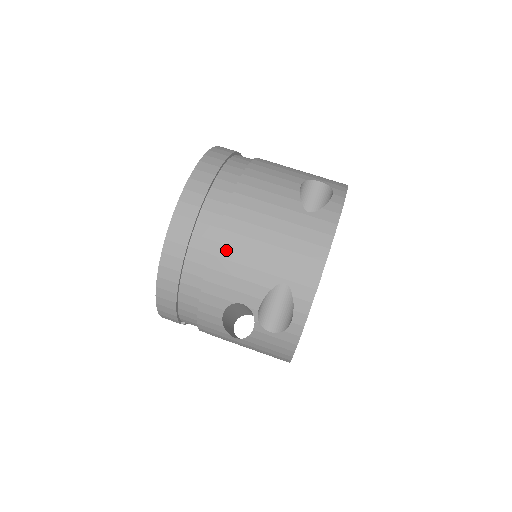
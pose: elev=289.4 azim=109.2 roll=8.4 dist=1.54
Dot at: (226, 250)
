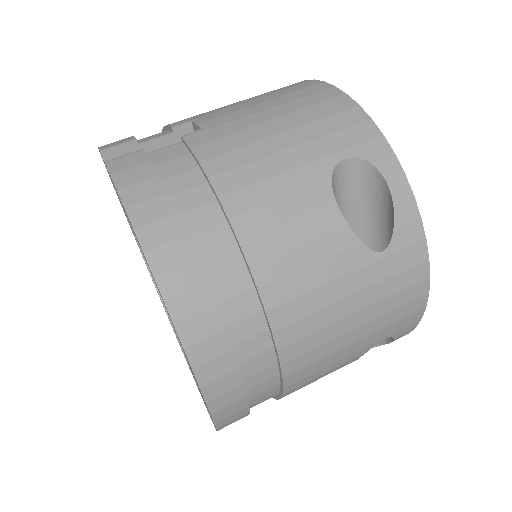
Dot at: (303, 373)
